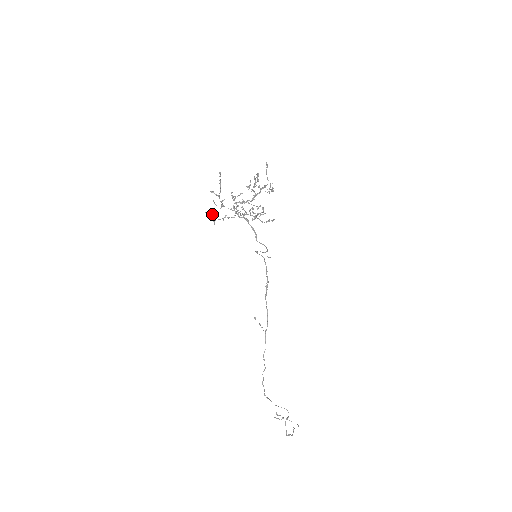
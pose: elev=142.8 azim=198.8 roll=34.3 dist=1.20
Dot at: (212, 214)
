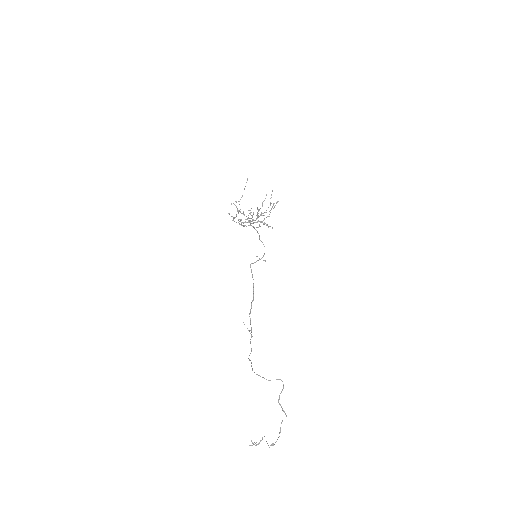
Dot at: (236, 206)
